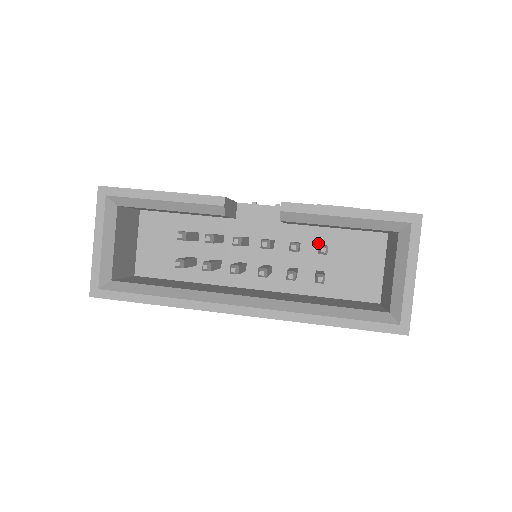
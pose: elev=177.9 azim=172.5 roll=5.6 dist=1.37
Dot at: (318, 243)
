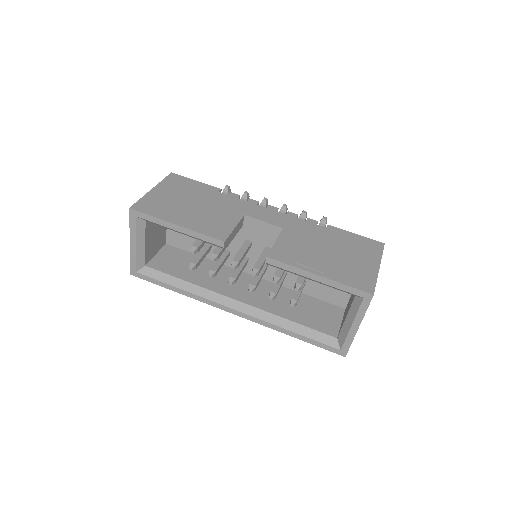
Dot at: occluded
